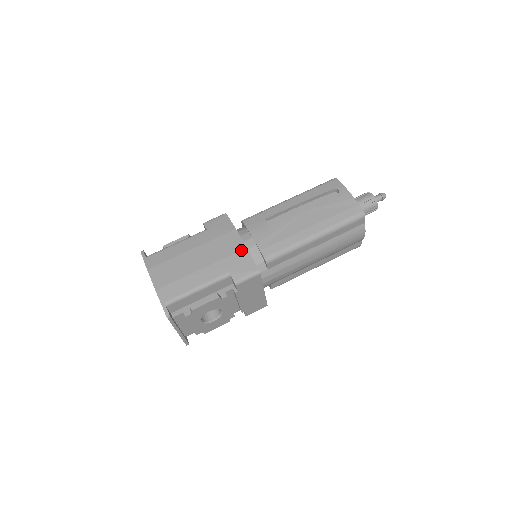
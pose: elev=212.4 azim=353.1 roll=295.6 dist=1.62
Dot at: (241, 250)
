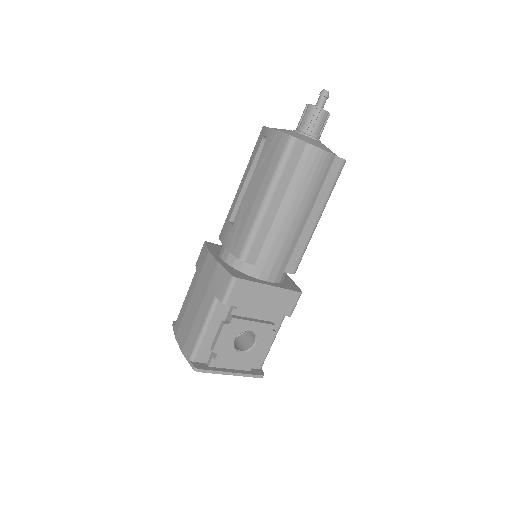
Dot at: (215, 268)
